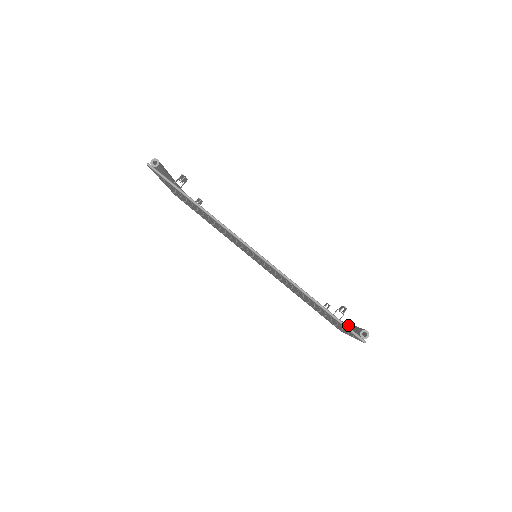
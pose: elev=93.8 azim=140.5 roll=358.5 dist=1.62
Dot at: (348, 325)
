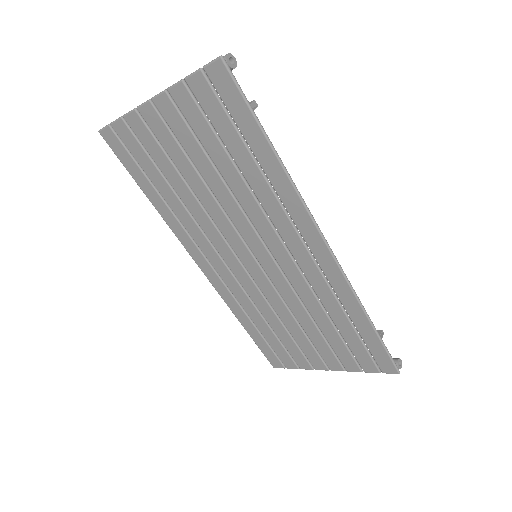
Dot at: occluded
